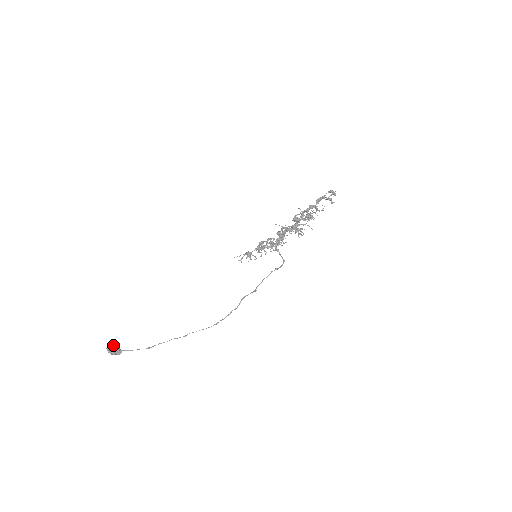
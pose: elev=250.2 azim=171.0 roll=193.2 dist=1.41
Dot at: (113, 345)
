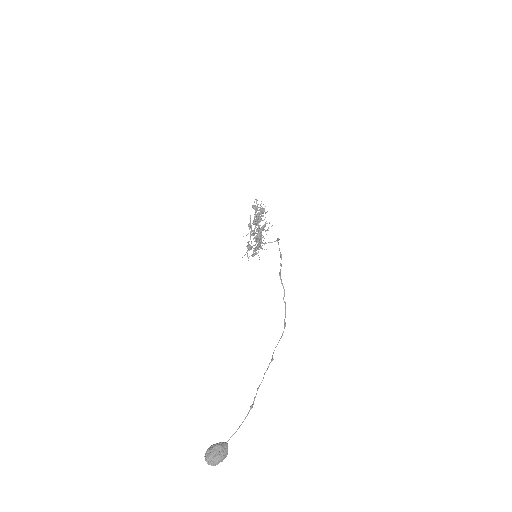
Dot at: (210, 447)
